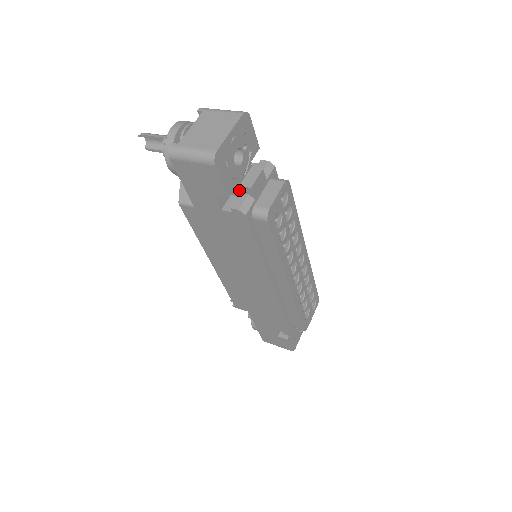
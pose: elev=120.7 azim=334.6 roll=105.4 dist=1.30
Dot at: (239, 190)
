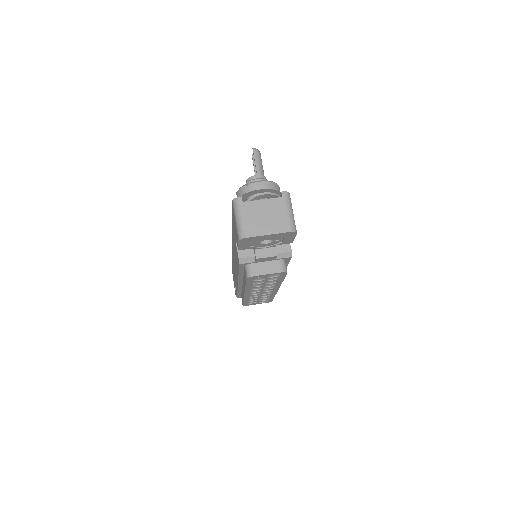
Dot at: occluded
